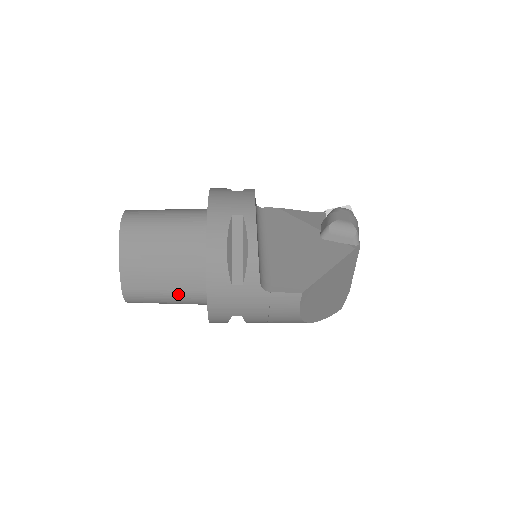
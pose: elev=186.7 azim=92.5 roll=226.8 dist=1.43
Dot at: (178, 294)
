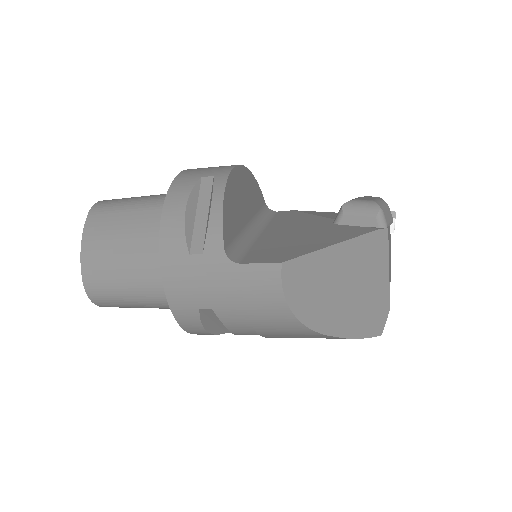
Dot at: (142, 284)
